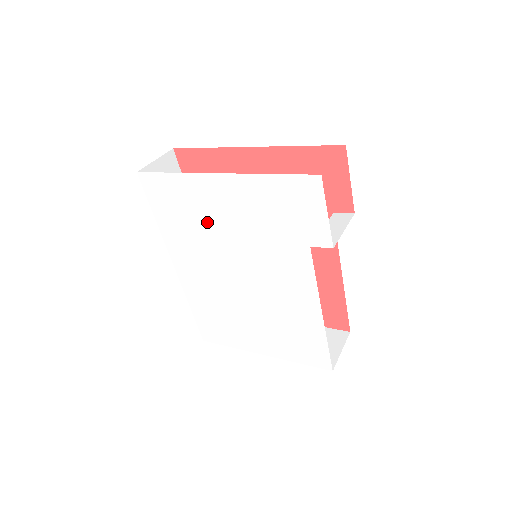
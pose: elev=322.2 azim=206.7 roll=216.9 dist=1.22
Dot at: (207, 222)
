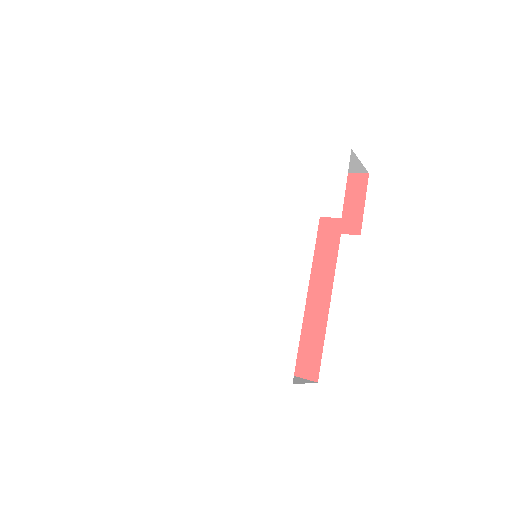
Dot at: (232, 196)
